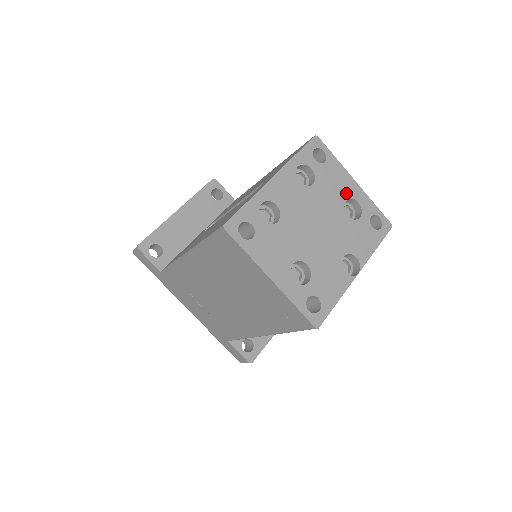
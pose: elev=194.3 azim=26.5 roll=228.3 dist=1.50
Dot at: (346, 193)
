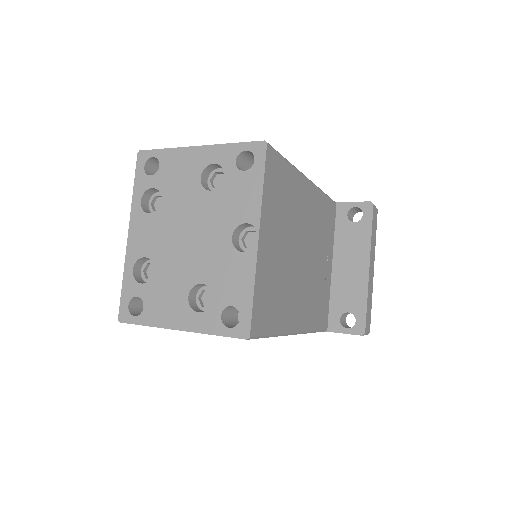
Dot at: (196, 170)
